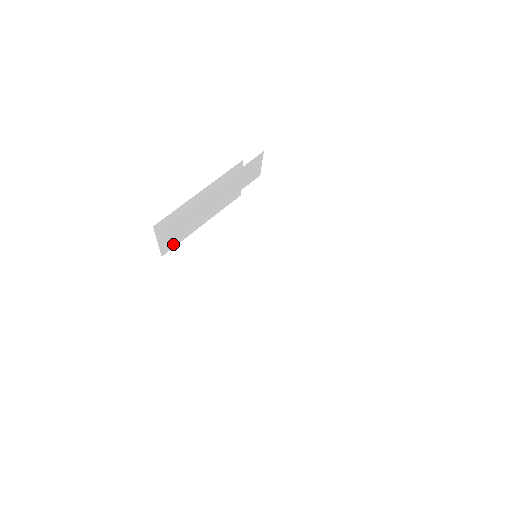
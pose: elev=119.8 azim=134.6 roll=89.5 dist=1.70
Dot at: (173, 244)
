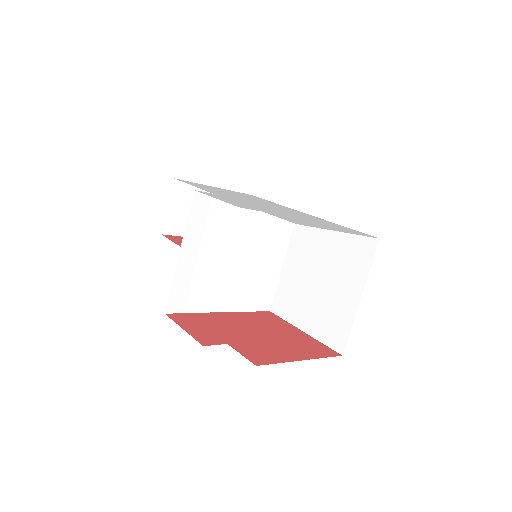
Dot at: occluded
